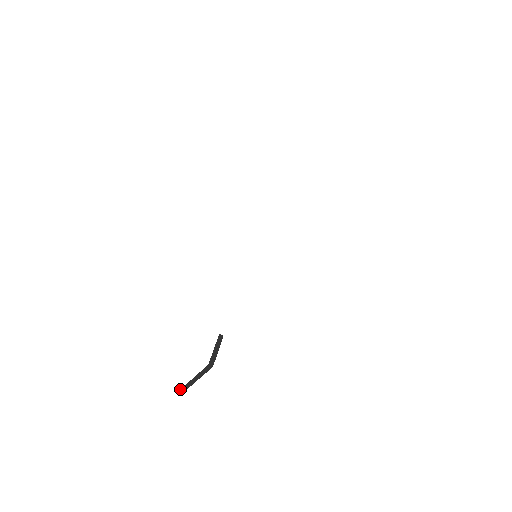
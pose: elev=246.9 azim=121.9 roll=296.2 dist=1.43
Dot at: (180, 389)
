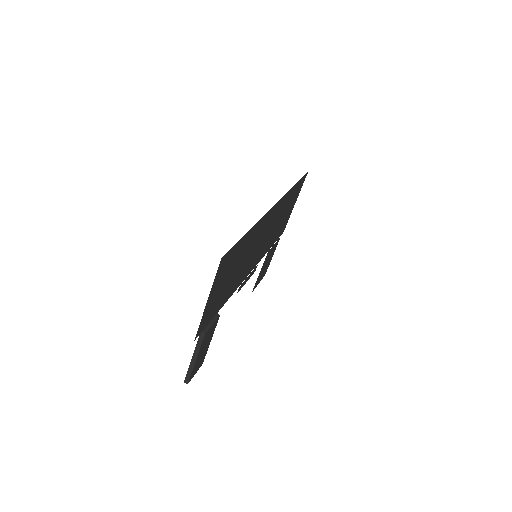
Dot at: (185, 378)
